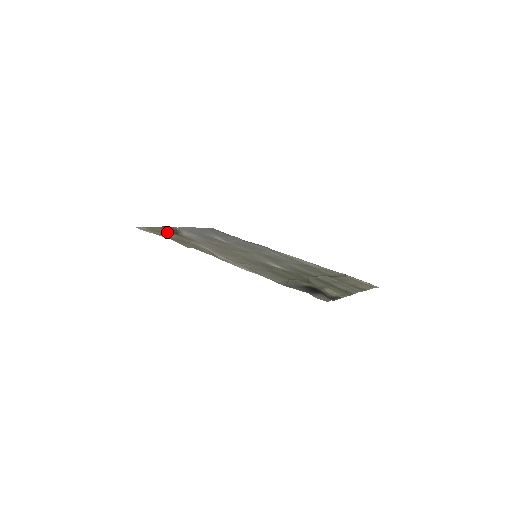
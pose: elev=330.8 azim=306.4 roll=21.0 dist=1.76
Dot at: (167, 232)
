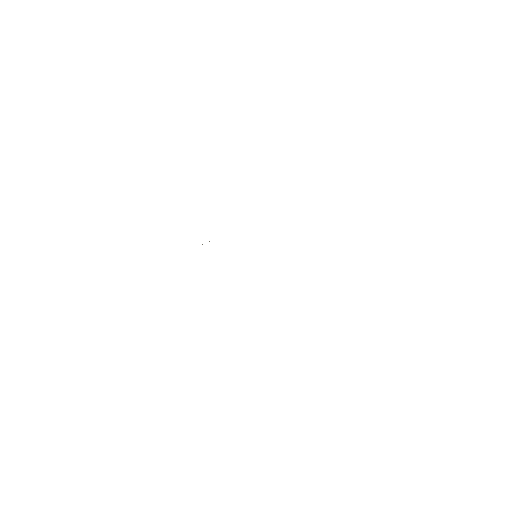
Dot at: occluded
